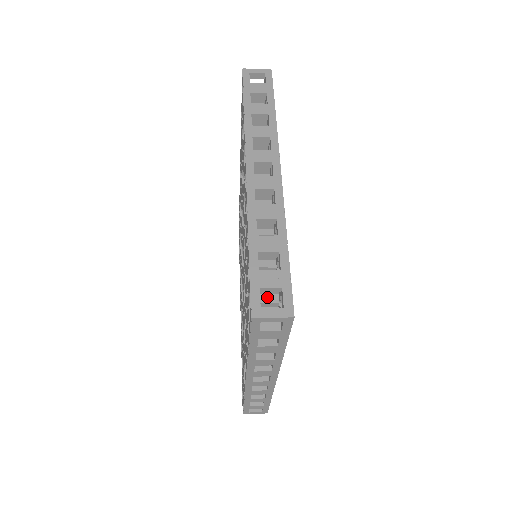
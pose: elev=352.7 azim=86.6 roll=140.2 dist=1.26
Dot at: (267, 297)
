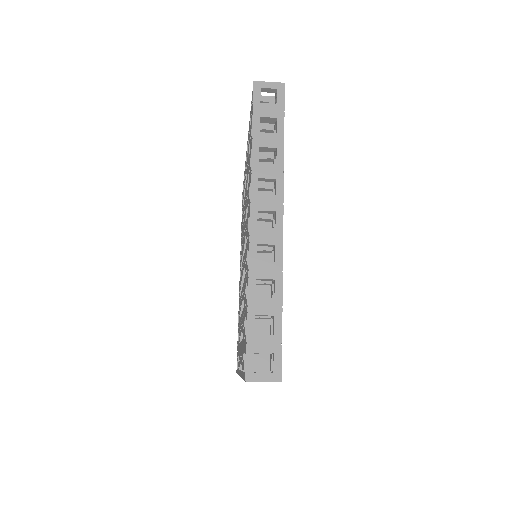
Dot at: occluded
